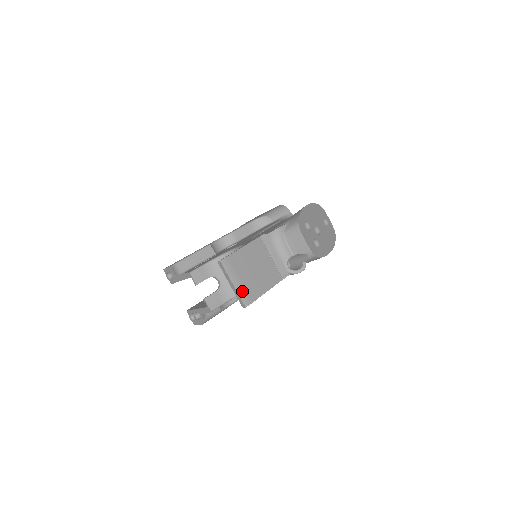
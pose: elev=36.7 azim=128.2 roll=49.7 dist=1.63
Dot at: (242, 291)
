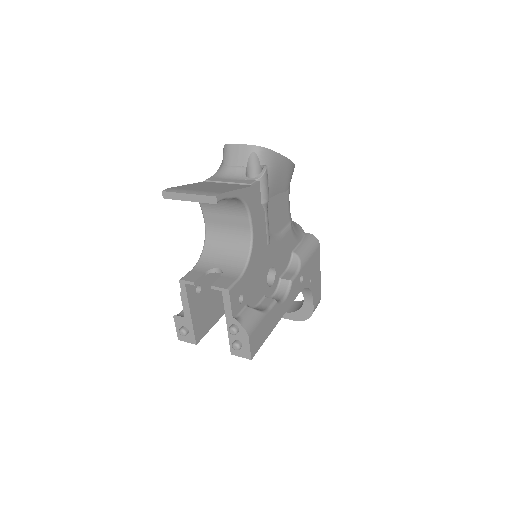
Dot at: (203, 193)
